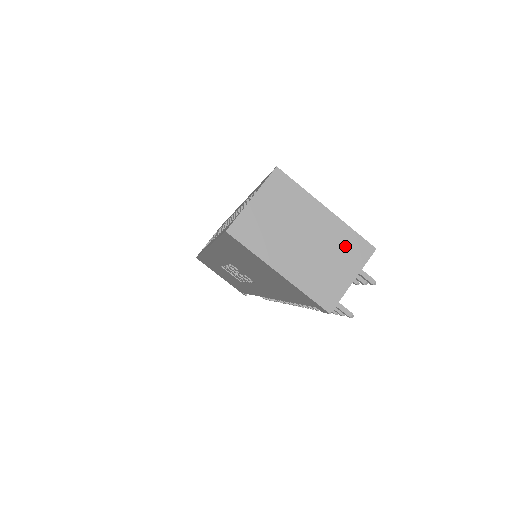
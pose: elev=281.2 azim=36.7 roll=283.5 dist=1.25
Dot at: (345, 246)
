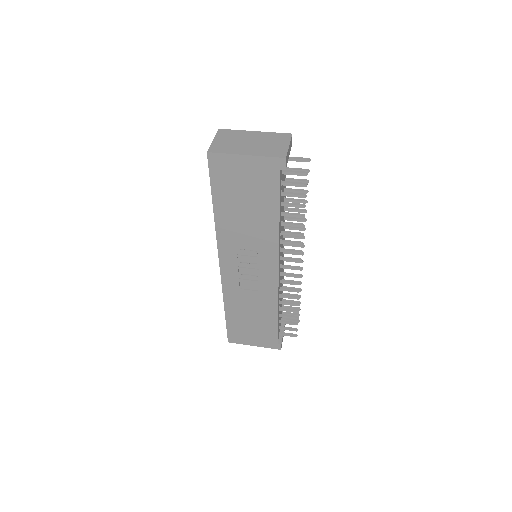
Dot at: (275, 138)
